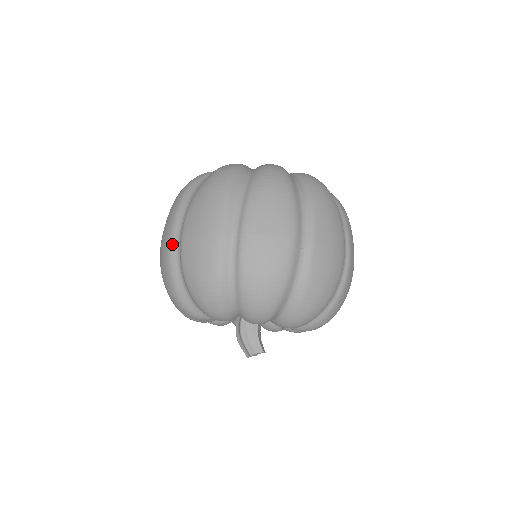
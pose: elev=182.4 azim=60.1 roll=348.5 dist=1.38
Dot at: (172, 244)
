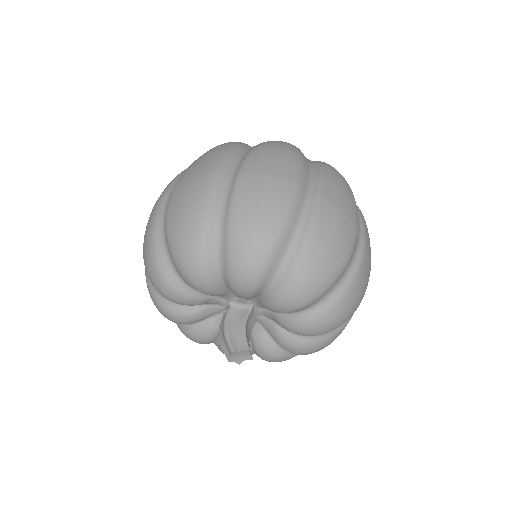
Dot at: (161, 202)
